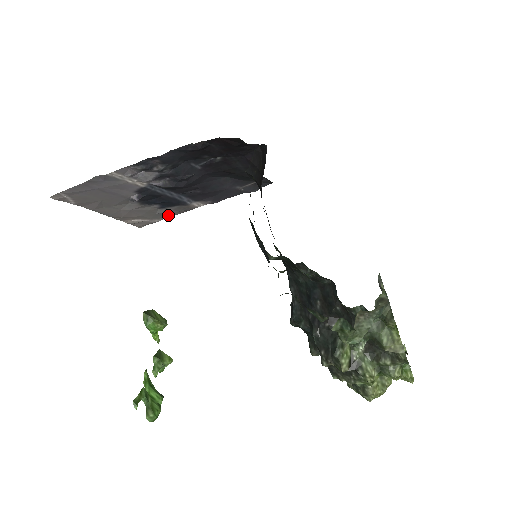
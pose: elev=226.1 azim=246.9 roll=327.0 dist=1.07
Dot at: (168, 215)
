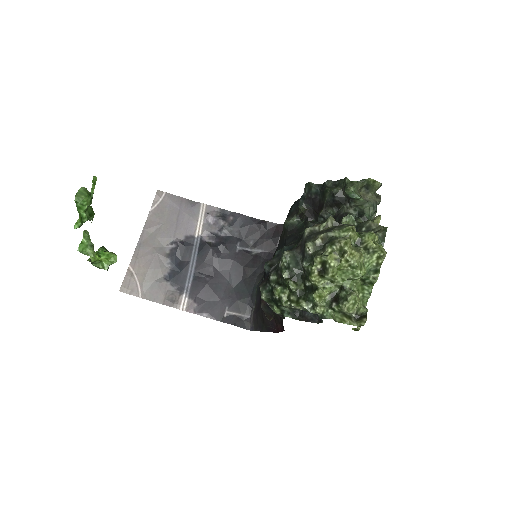
Dot at: (153, 296)
